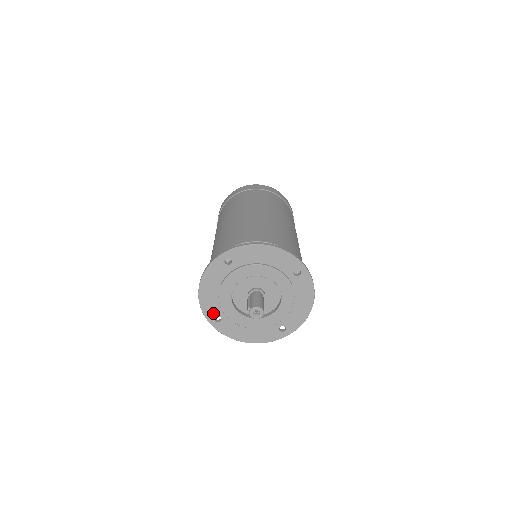
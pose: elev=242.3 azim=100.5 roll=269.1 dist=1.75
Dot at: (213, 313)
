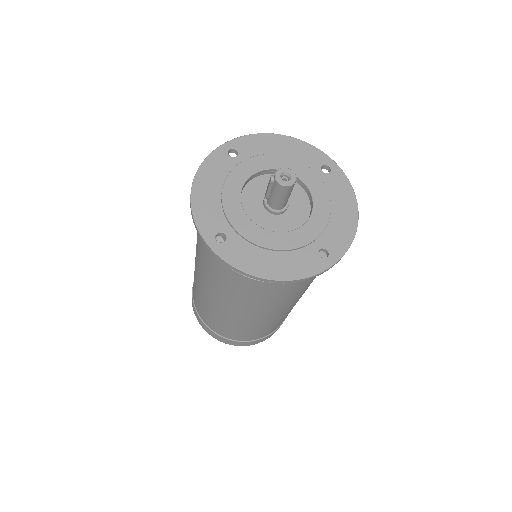
Dot at: (213, 227)
